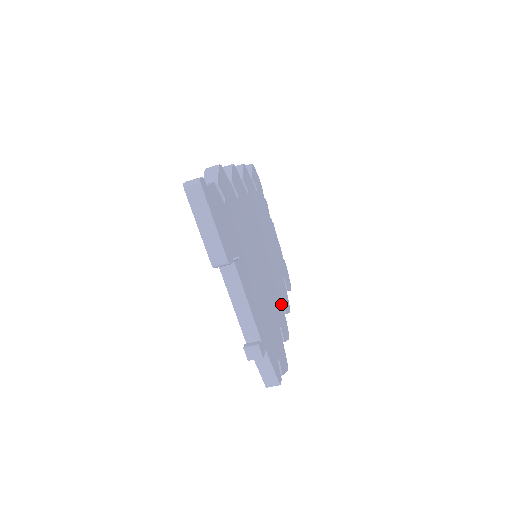
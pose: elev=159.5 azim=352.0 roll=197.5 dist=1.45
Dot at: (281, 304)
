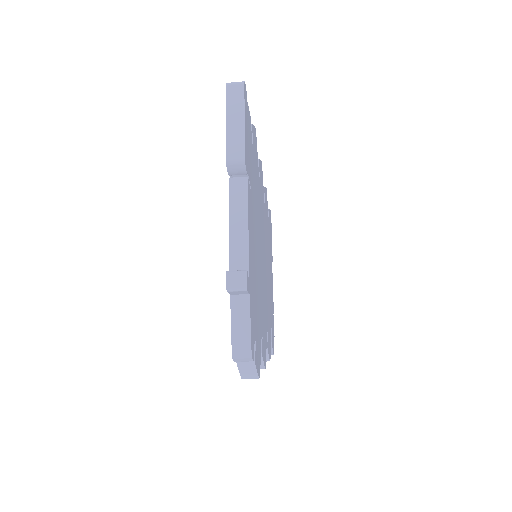
Dot at: (266, 329)
